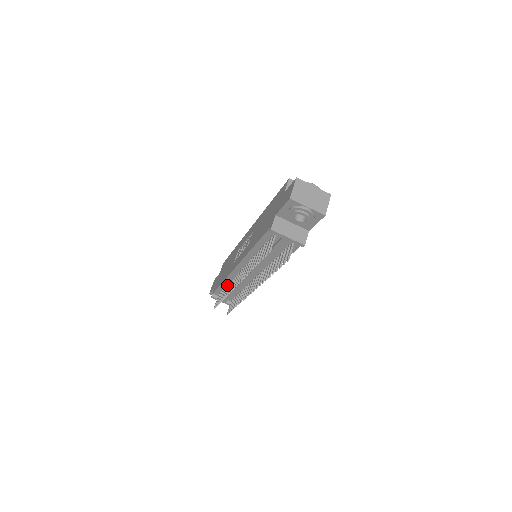
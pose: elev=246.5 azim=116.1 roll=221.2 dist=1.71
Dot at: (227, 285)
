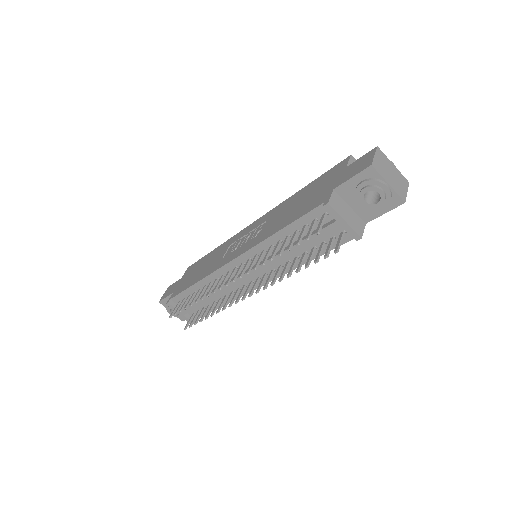
Dot at: (200, 288)
